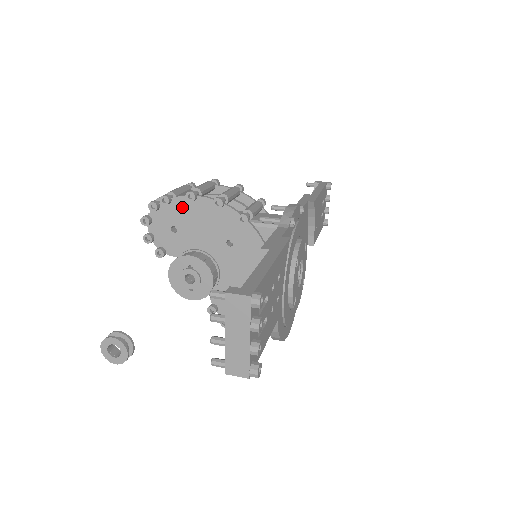
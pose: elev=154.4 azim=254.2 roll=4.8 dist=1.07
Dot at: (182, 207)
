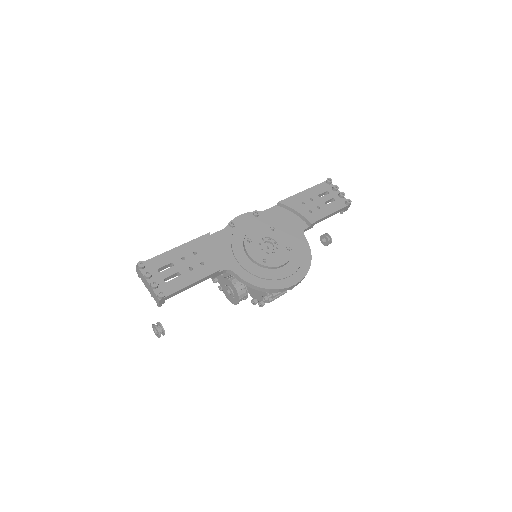
Dot at: occluded
